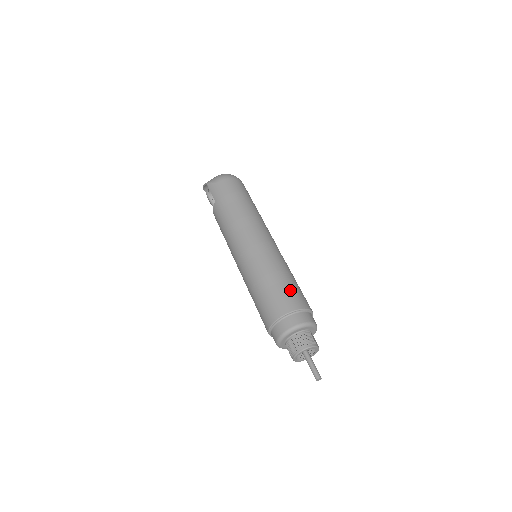
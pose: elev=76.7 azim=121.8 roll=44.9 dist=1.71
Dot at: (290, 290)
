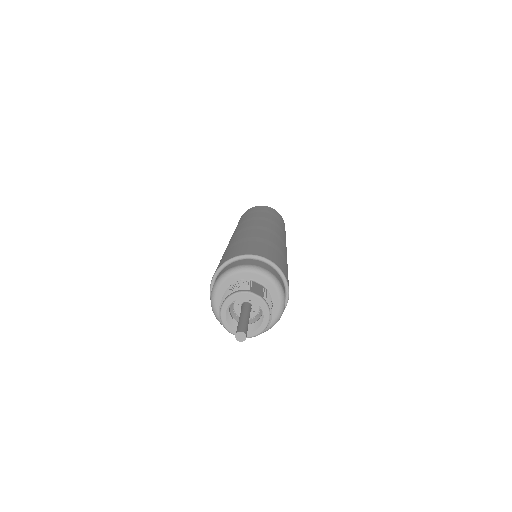
Dot at: (238, 247)
